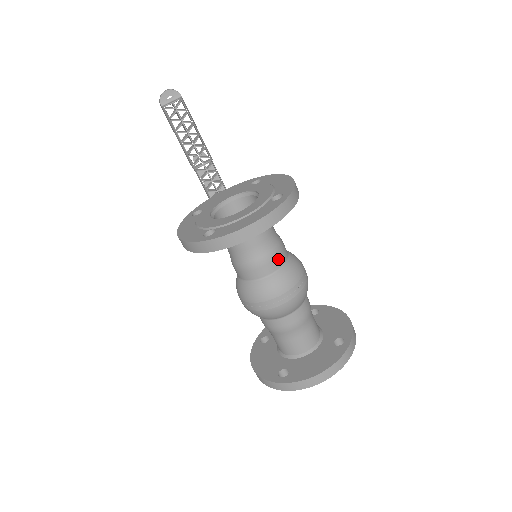
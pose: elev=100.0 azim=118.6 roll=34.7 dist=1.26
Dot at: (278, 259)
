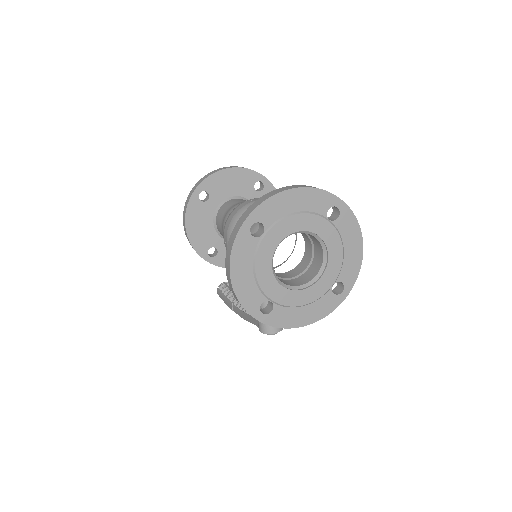
Dot at: occluded
